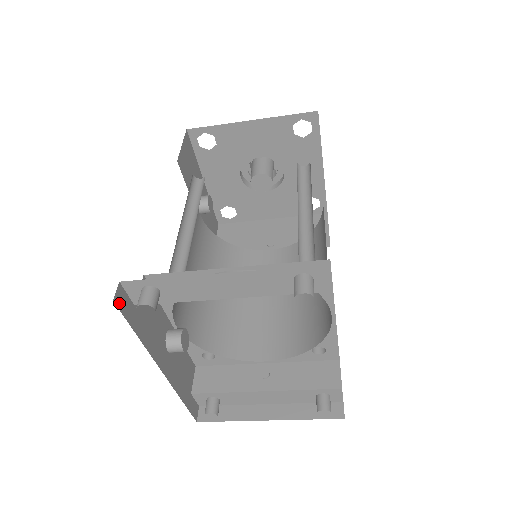
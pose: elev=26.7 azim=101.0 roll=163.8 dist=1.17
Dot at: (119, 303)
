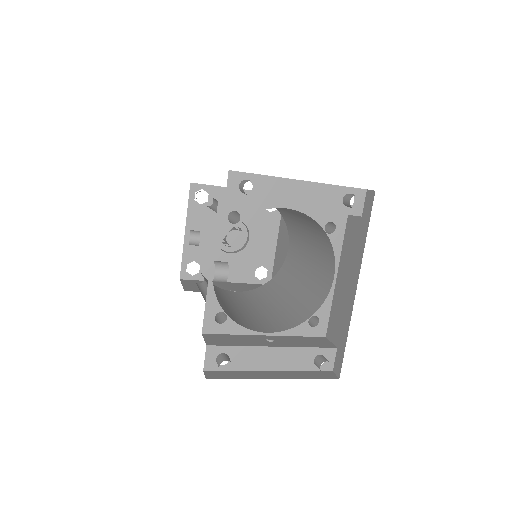
Dot at: occluded
